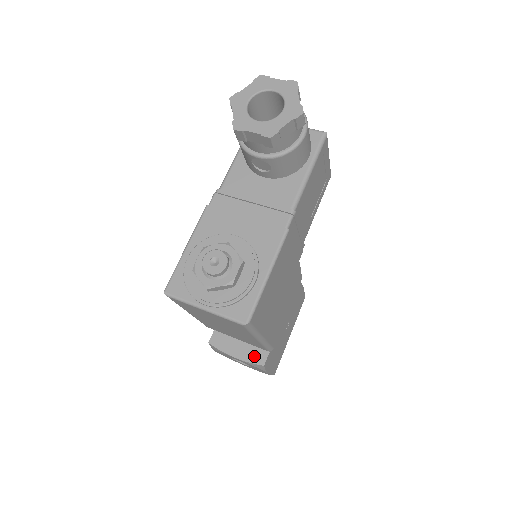
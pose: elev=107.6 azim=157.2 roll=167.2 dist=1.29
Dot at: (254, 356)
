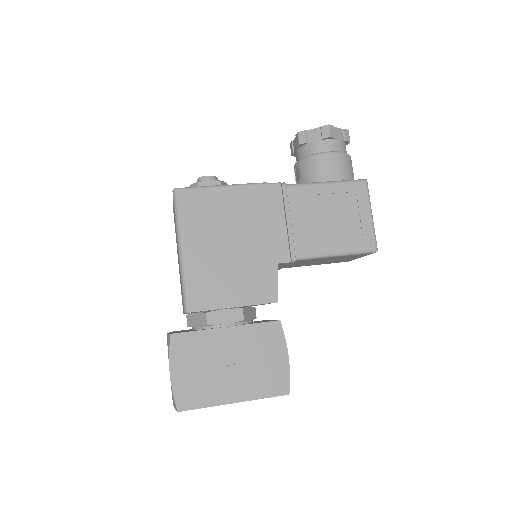
Dot at: (177, 332)
